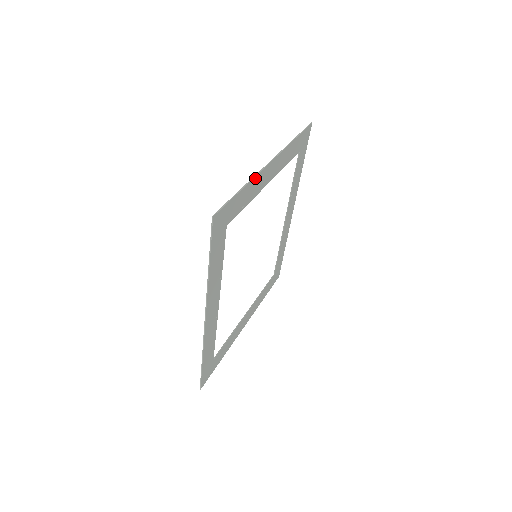
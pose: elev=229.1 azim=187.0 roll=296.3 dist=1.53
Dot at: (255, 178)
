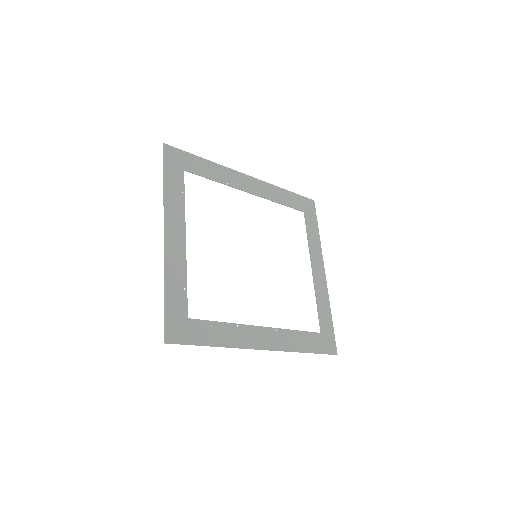
Dot at: (166, 267)
